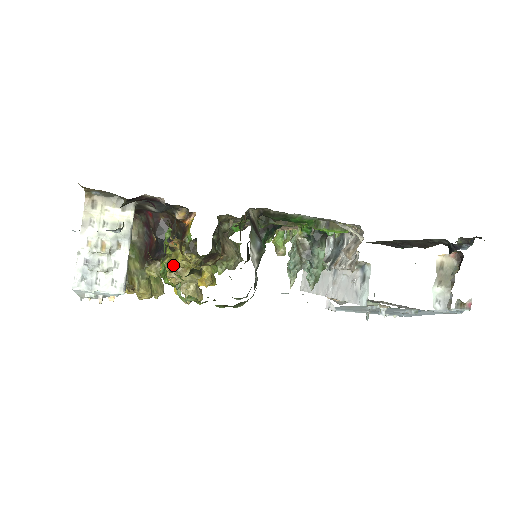
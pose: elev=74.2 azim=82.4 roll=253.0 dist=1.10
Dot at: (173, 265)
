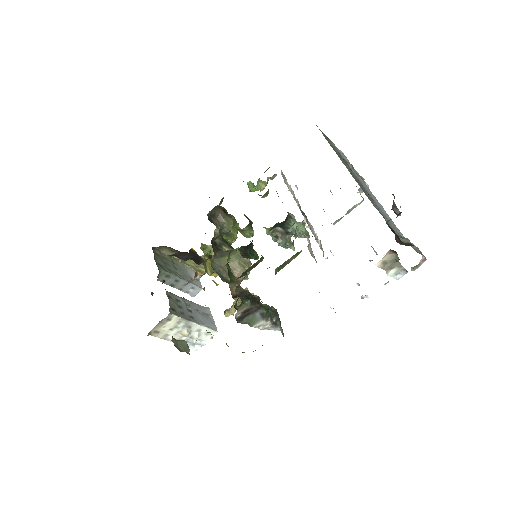
Dot at: (215, 272)
